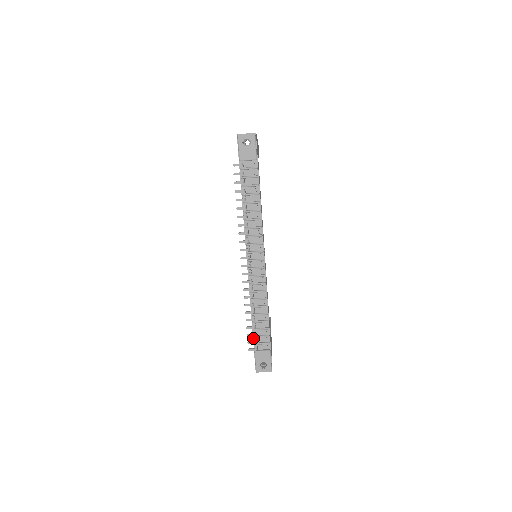
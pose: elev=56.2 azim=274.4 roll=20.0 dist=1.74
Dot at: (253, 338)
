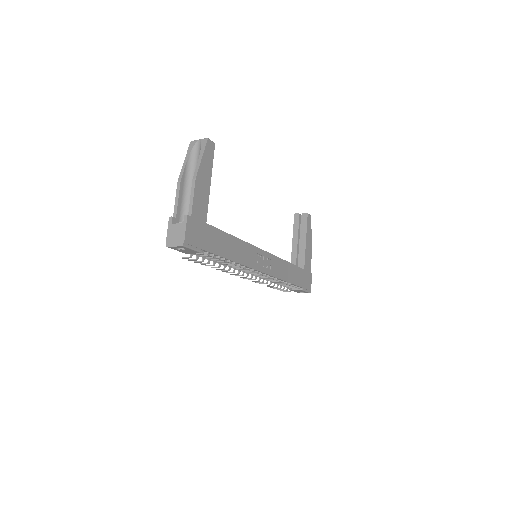
Dot at: occluded
